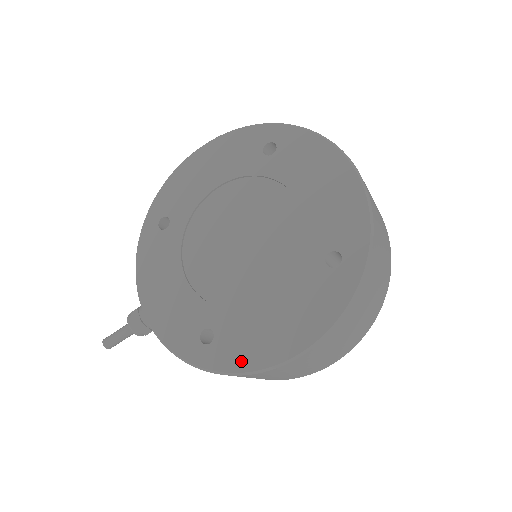
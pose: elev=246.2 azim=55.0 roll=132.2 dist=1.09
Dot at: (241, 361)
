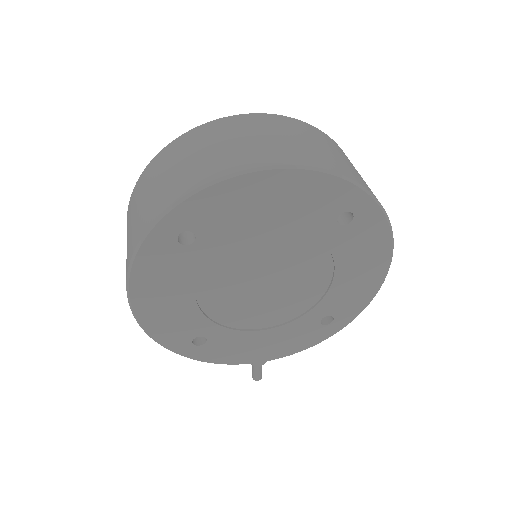
Dot at: (363, 301)
